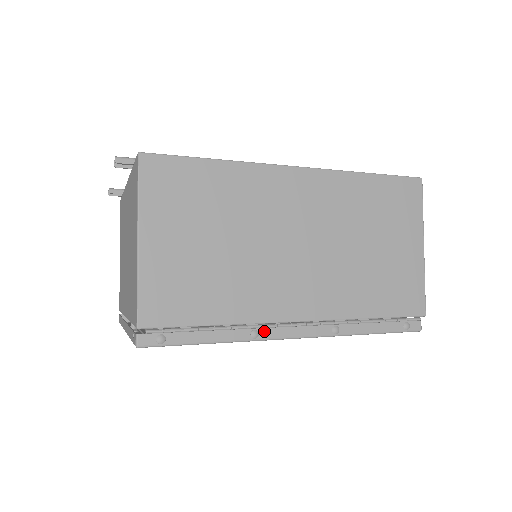
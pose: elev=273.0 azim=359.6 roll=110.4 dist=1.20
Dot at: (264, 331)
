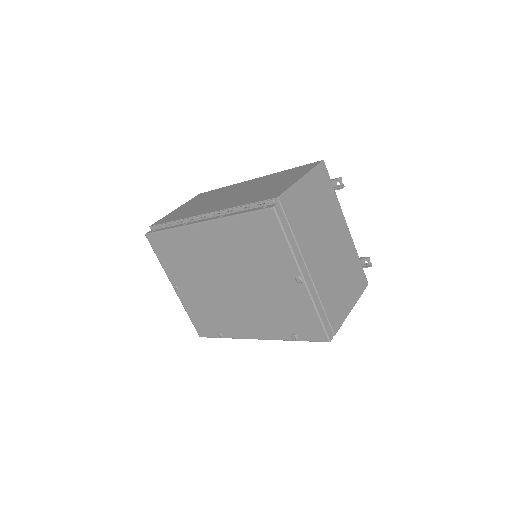
Dot at: (190, 223)
